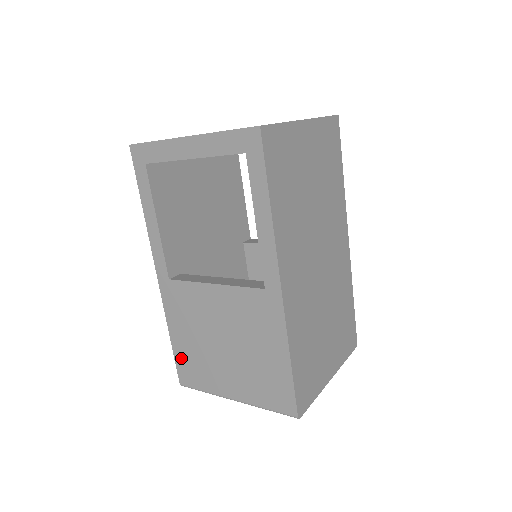
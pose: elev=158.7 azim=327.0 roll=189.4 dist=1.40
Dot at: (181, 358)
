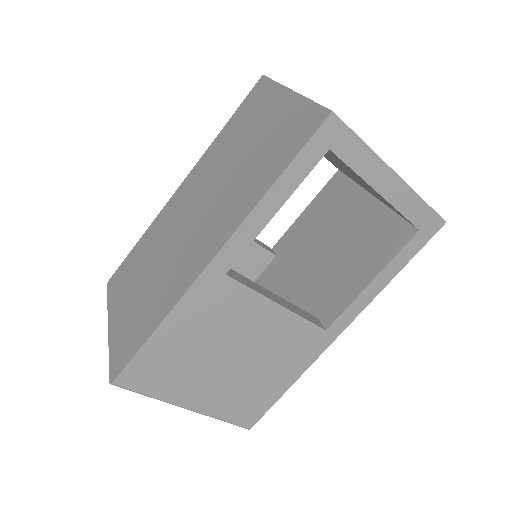
Dot at: (149, 357)
